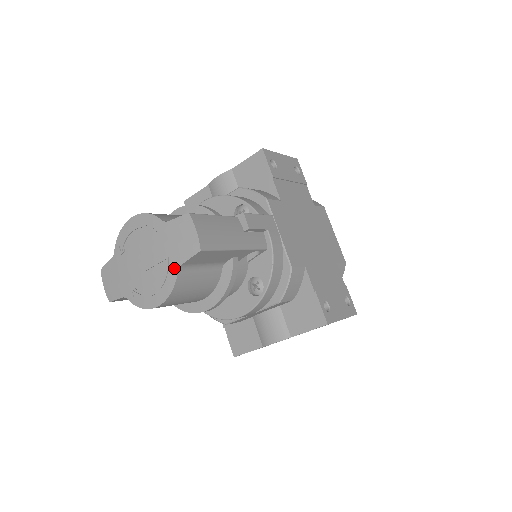
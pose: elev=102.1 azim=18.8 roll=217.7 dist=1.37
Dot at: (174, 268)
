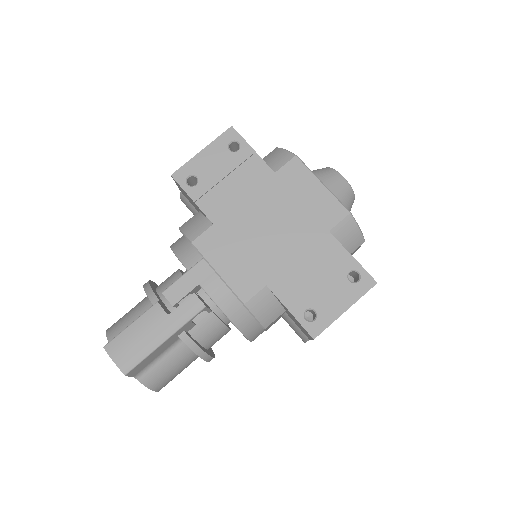
Dot at: (135, 377)
